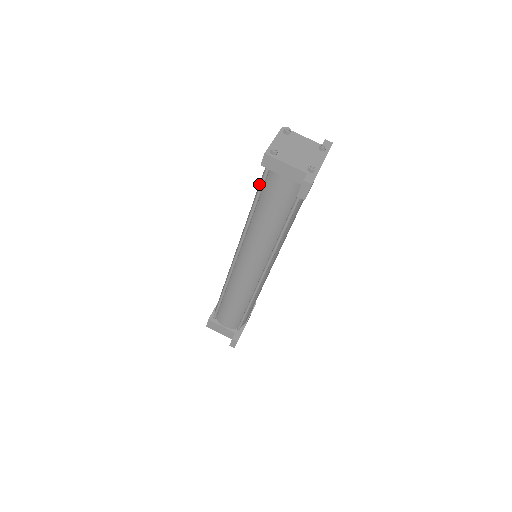
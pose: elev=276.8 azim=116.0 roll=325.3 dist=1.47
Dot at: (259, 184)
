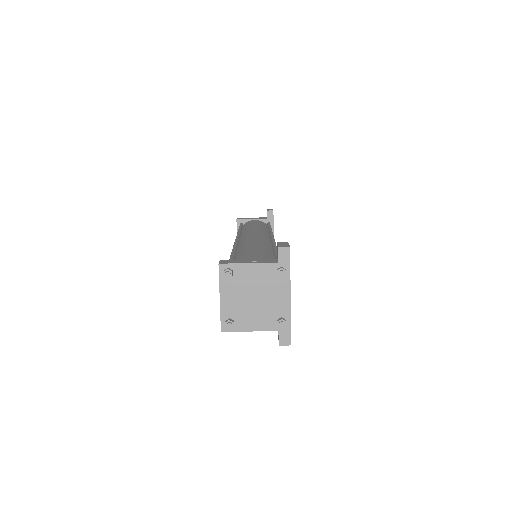
Dot at: occluded
